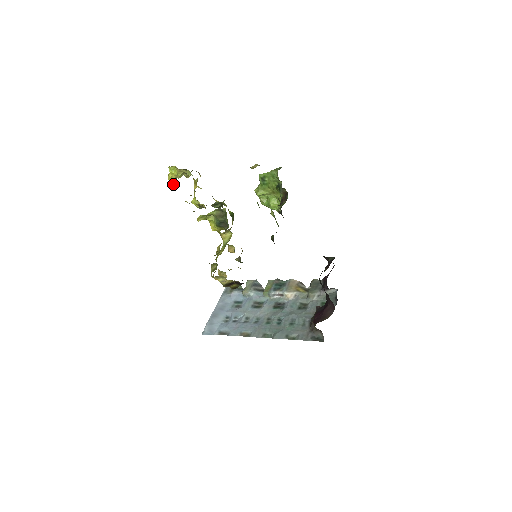
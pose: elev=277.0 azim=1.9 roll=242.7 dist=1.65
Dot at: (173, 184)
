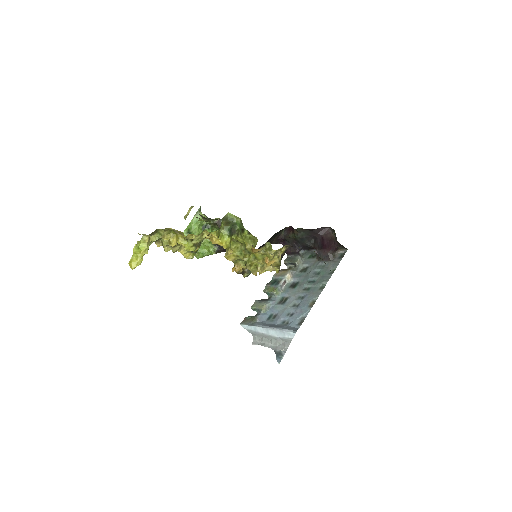
Dot at: (166, 237)
